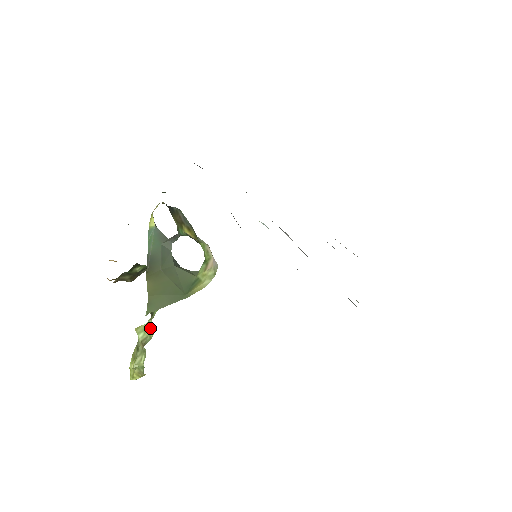
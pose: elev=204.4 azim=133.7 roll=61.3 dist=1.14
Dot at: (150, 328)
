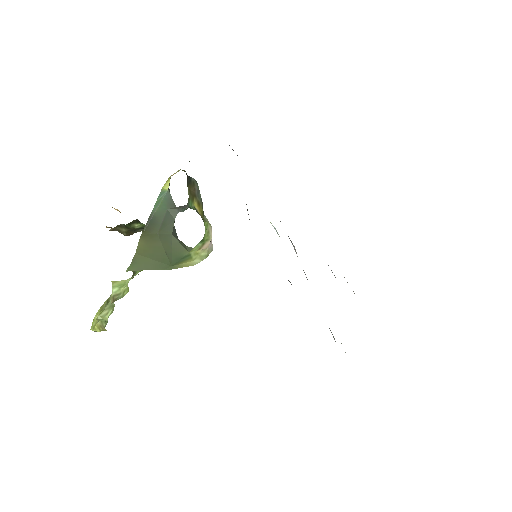
Dot at: (126, 286)
